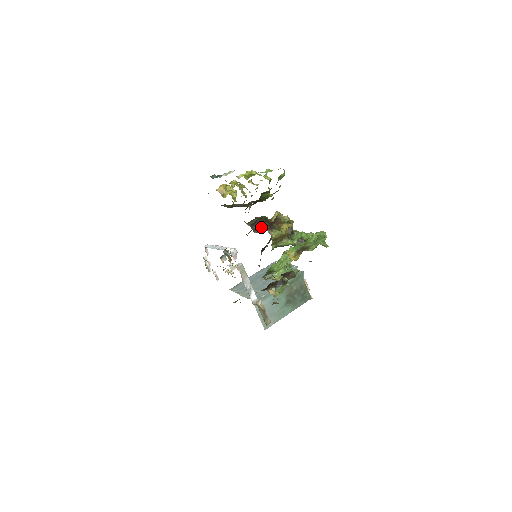
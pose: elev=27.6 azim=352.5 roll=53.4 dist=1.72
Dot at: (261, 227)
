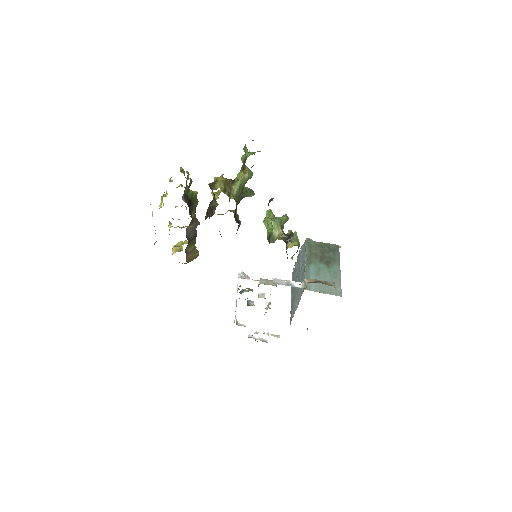
Dot at: (213, 208)
